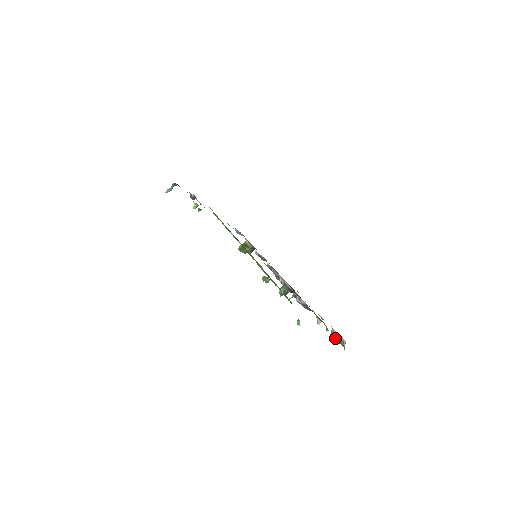
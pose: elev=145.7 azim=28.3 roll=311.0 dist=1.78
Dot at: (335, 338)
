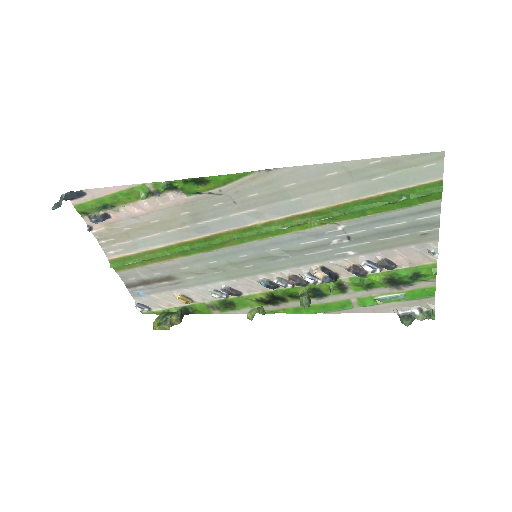
Dot at: (412, 317)
